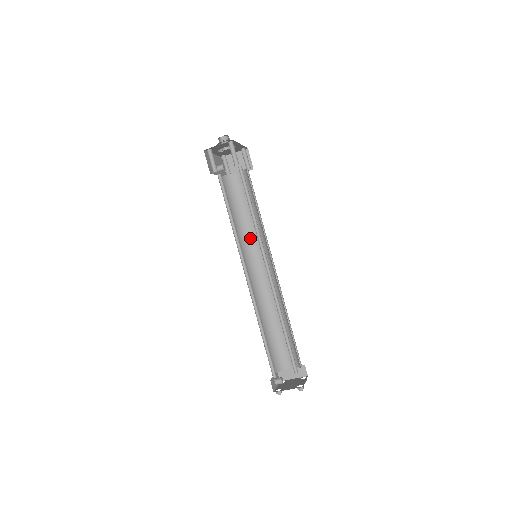
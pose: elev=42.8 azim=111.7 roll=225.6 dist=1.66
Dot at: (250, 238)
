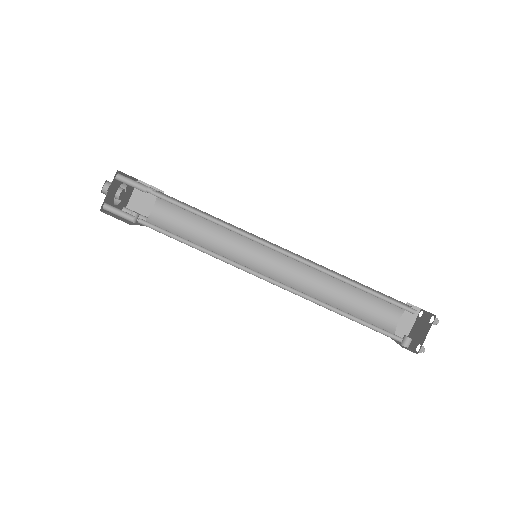
Dot at: (231, 250)
